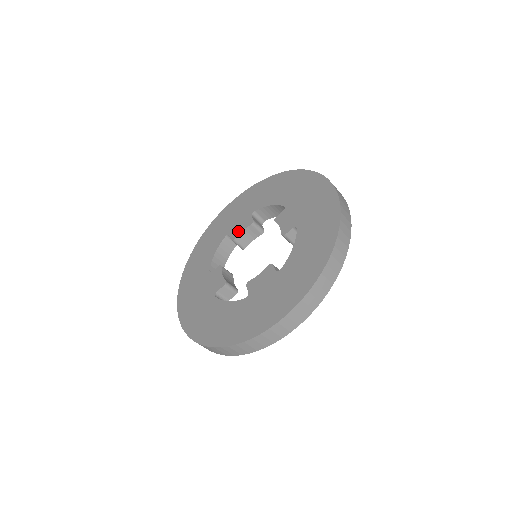
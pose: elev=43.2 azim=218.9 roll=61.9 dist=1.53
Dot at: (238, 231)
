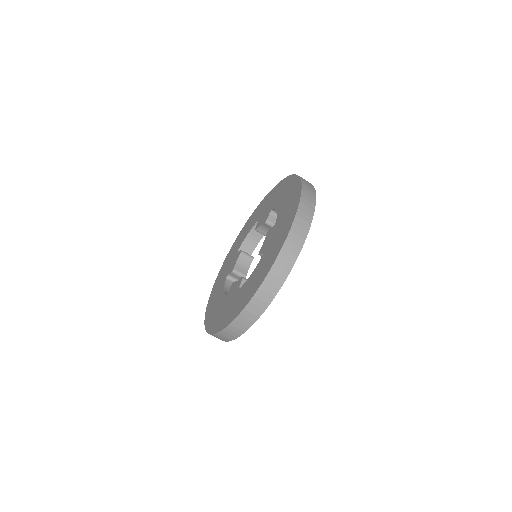
Dot at: (260, 223)
